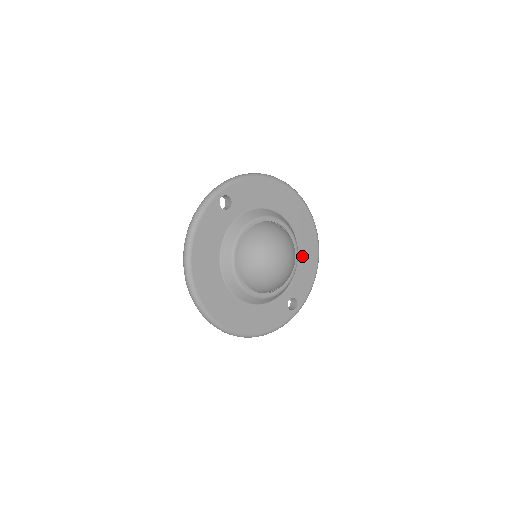
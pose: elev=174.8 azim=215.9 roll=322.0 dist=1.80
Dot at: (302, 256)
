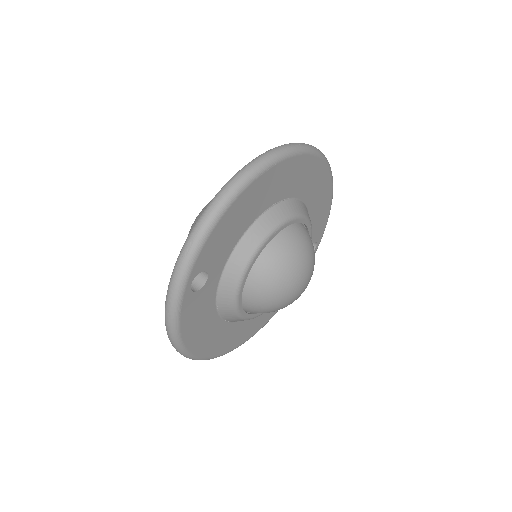
Dot at: (313, 204)
